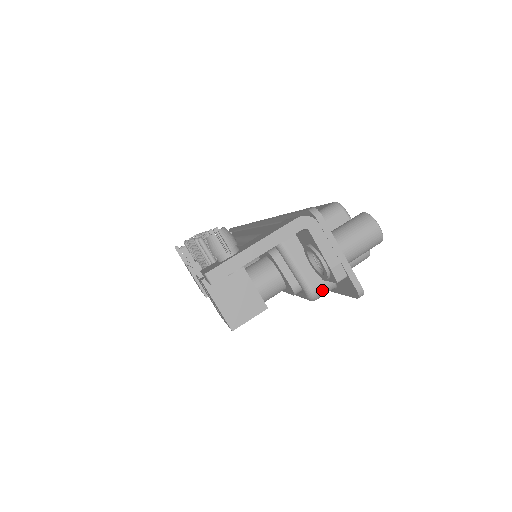
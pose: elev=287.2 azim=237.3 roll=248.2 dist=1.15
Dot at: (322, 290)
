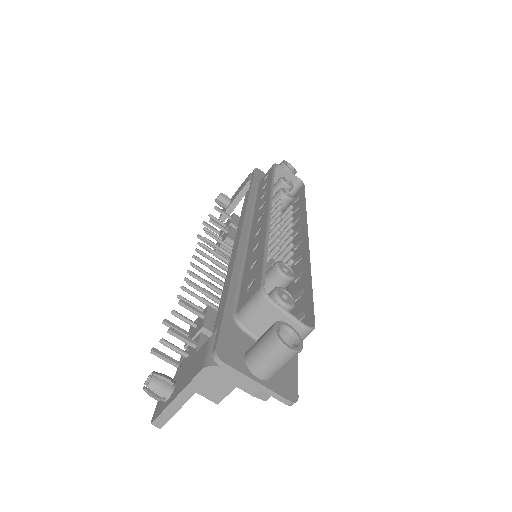
Dot at: occluded
